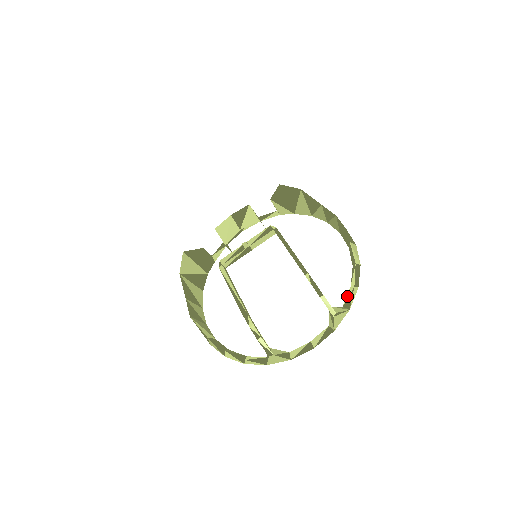
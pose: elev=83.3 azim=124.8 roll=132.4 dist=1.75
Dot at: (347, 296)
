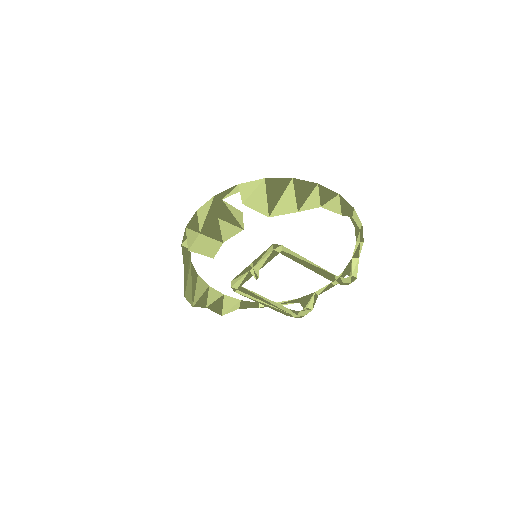
Dot at: (355, 250)
